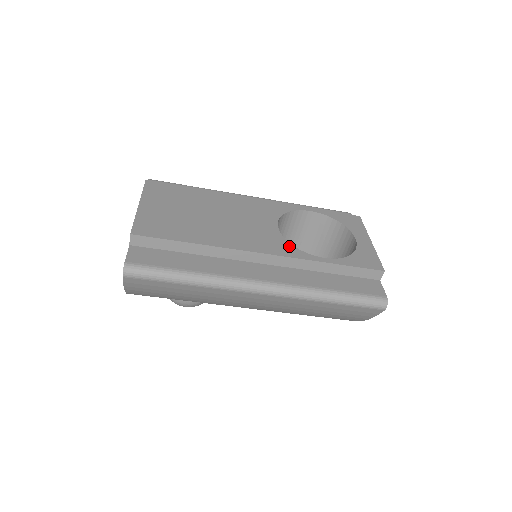
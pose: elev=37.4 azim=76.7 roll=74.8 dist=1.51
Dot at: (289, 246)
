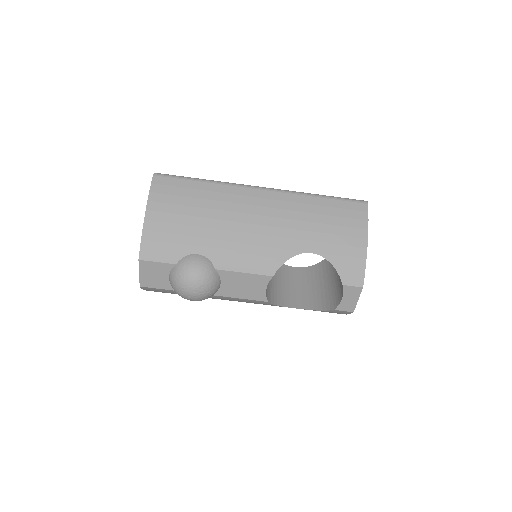
Dot at: occluded
